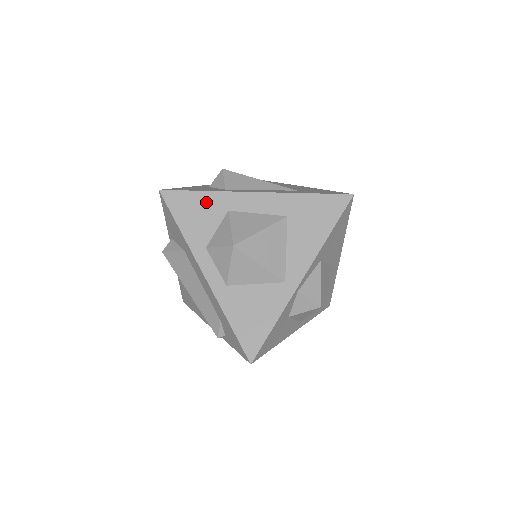
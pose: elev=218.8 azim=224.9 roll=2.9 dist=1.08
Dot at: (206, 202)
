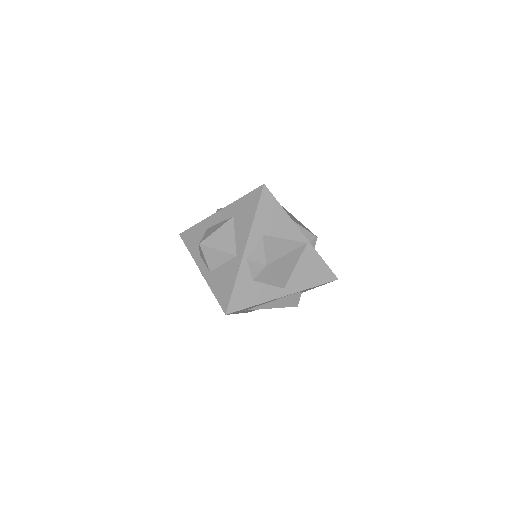
Dot at: (198, 229)
